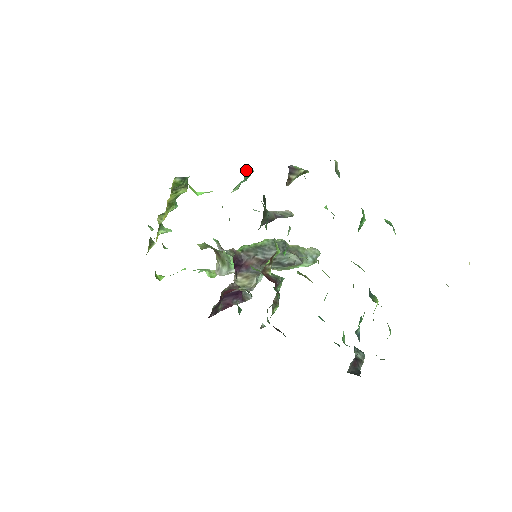
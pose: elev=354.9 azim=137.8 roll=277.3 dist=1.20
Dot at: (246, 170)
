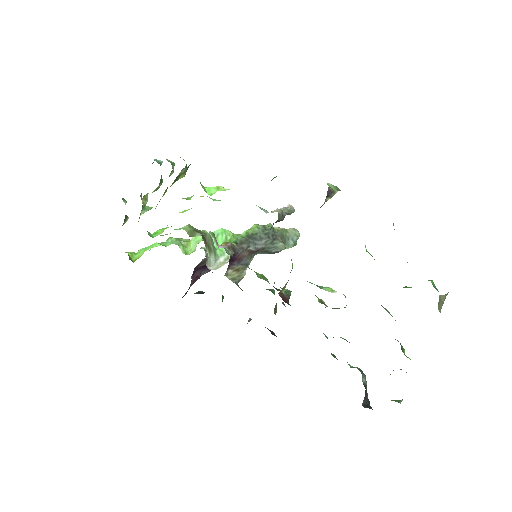
Dot at: (273, 178)
